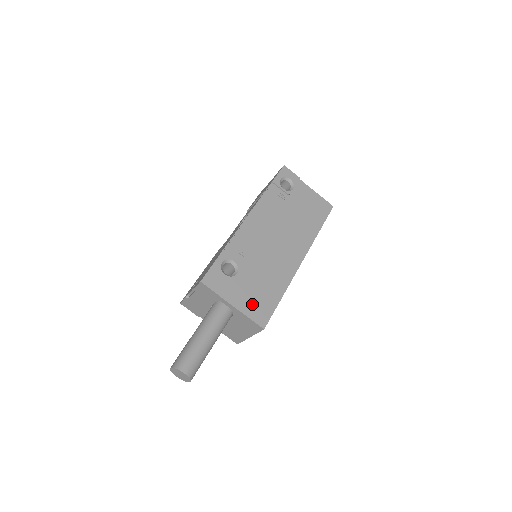
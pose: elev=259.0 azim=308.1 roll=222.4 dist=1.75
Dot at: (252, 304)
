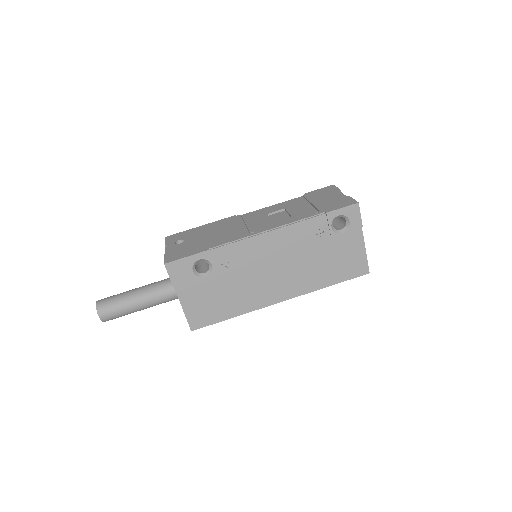
Dot at: (198, 307)
